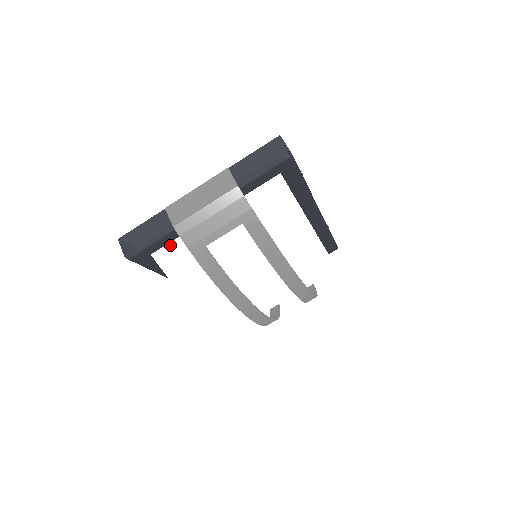
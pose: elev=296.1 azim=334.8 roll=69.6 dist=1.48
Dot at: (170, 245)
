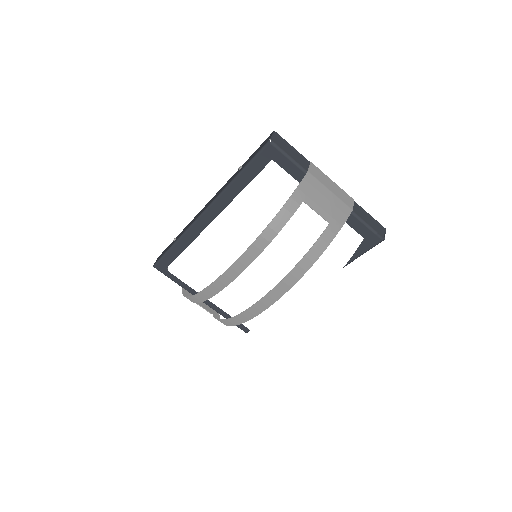
Dot at: (285, 174)
